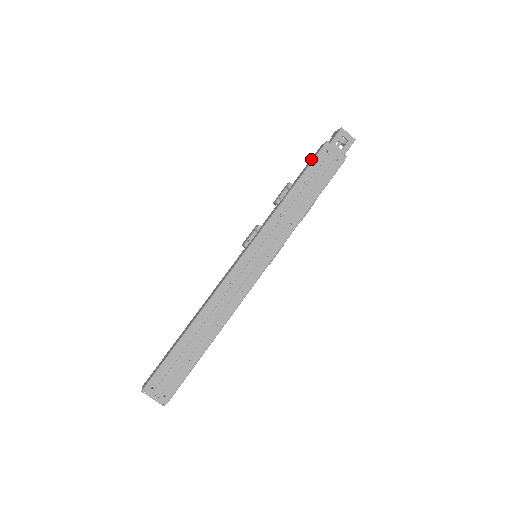
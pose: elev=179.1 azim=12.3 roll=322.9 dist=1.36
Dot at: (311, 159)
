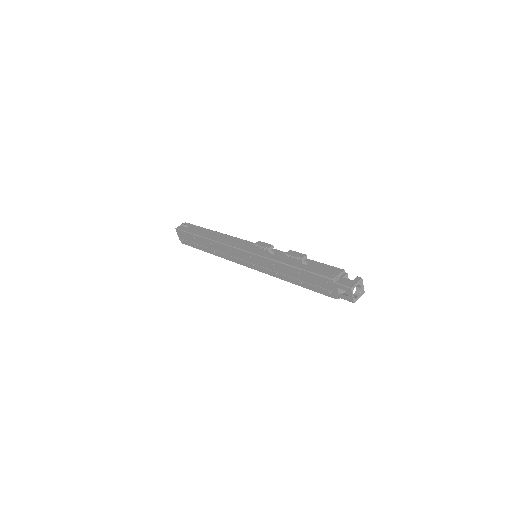
Dot at: occluded
